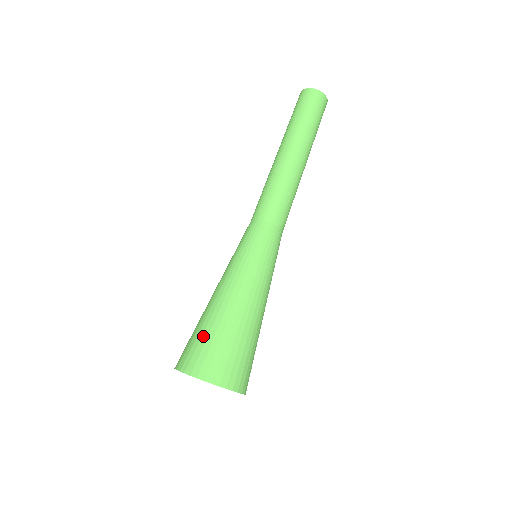
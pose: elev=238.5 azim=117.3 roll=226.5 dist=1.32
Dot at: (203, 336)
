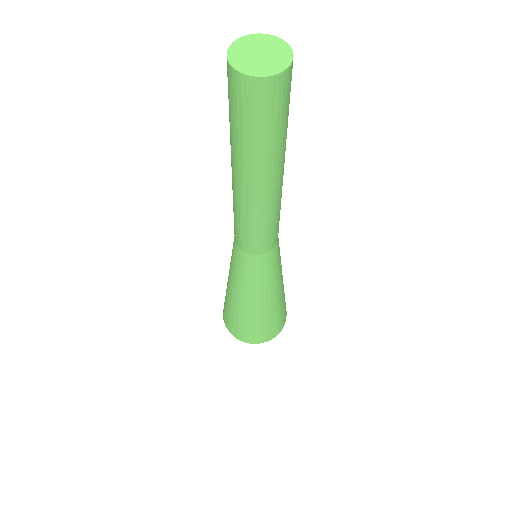
Dot at: (230, 317)
